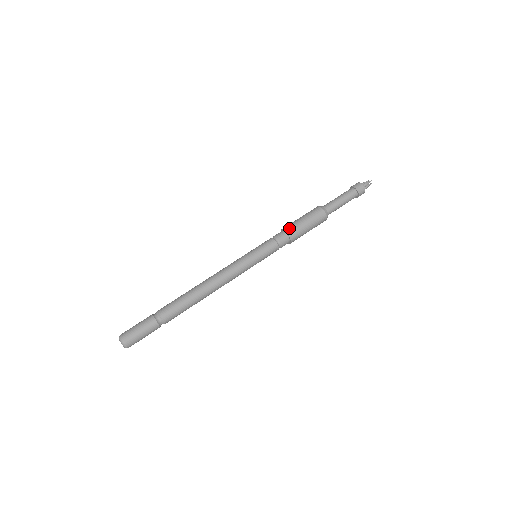
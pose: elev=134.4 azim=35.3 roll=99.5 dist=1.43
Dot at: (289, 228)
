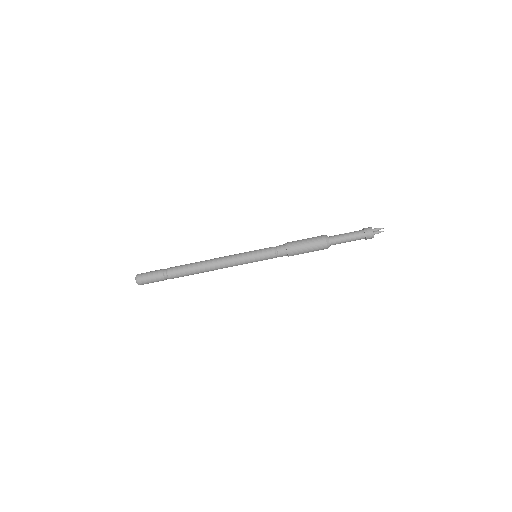
Dot at: (291, 249)
